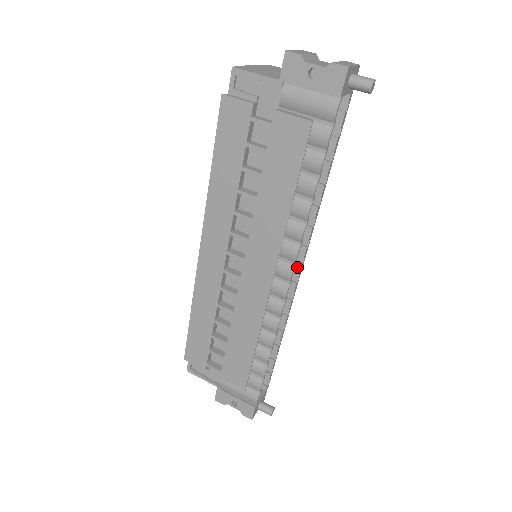
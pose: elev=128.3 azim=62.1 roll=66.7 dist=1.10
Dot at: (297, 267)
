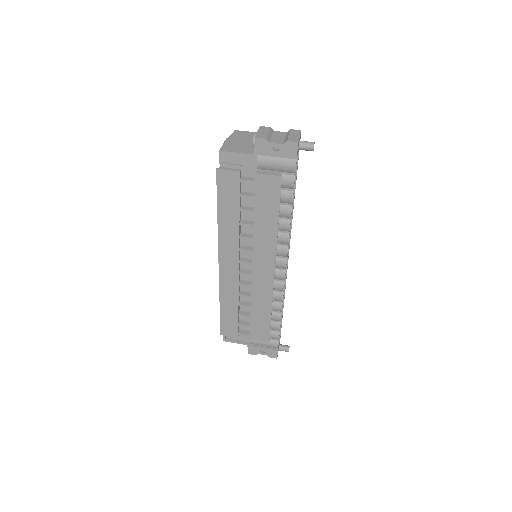
Dot at: occluded
